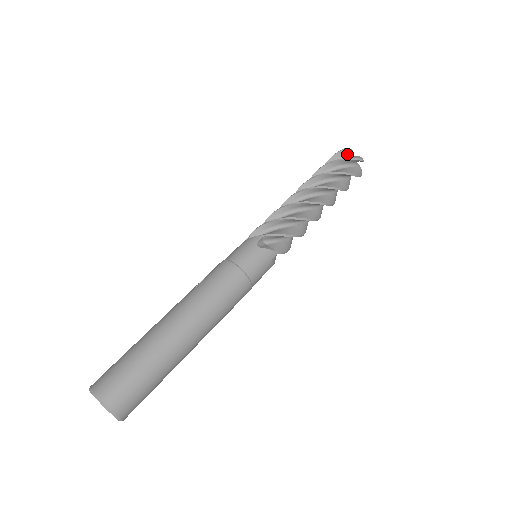
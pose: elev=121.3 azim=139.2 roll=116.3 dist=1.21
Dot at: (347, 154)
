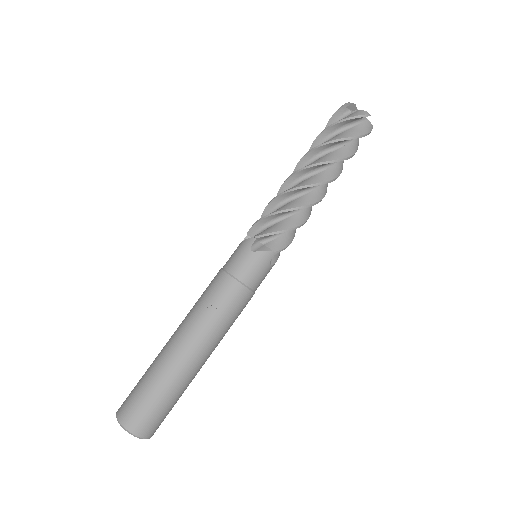
Dot at: (362, 117)
